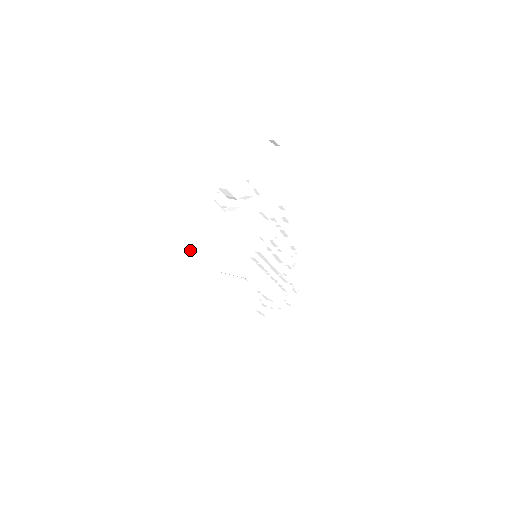
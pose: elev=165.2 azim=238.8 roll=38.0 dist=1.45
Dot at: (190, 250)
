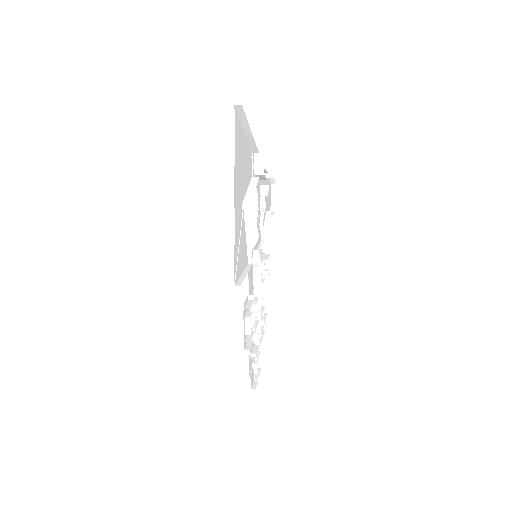
Dot at: (240, 153)
